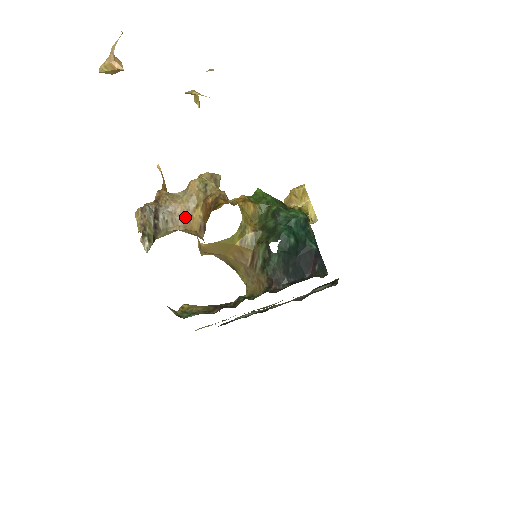
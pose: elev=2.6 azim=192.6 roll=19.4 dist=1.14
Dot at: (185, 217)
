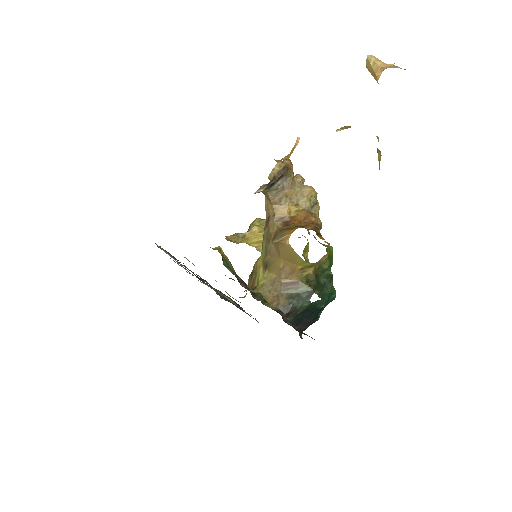
Dot at: (284, 199)
